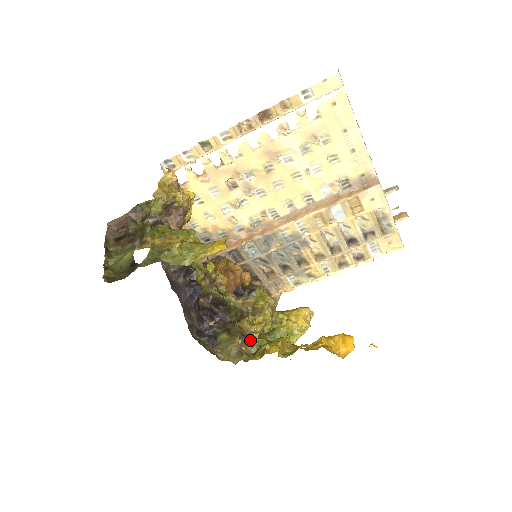
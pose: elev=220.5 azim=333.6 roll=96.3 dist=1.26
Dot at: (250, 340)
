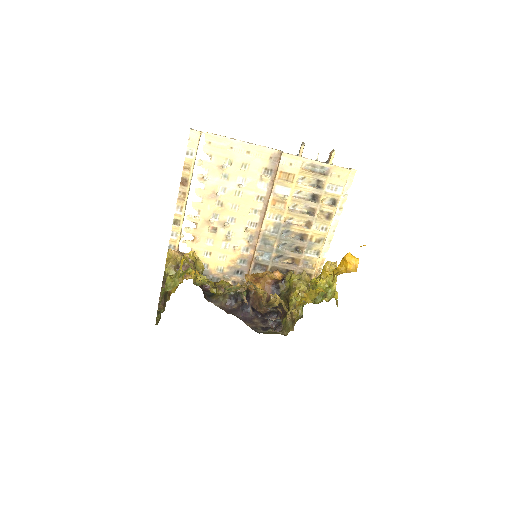
Dot at: (276, 305)
